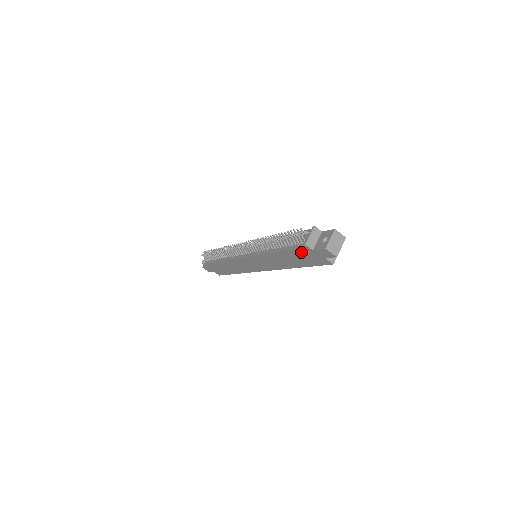
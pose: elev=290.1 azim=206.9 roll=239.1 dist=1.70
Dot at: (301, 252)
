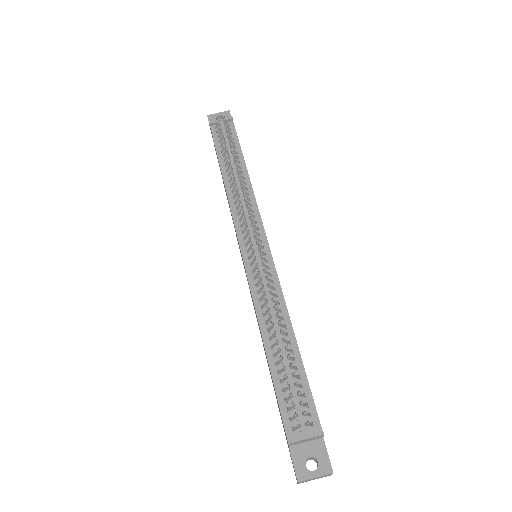
Dot at: occluded
